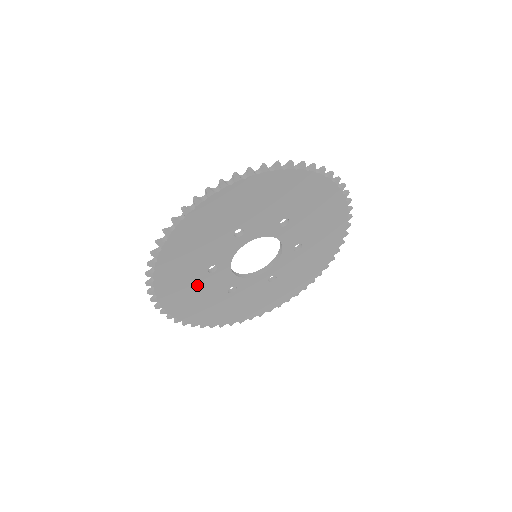
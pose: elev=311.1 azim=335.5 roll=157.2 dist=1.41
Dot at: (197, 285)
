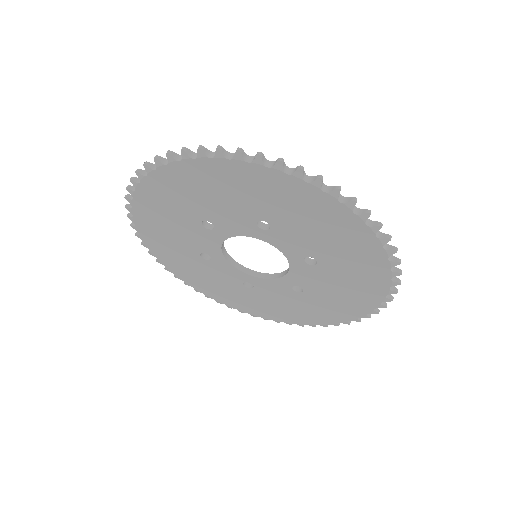
Dot at: (201, 268)
